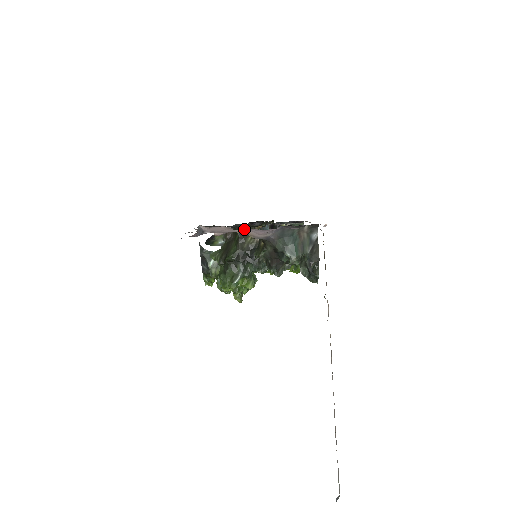
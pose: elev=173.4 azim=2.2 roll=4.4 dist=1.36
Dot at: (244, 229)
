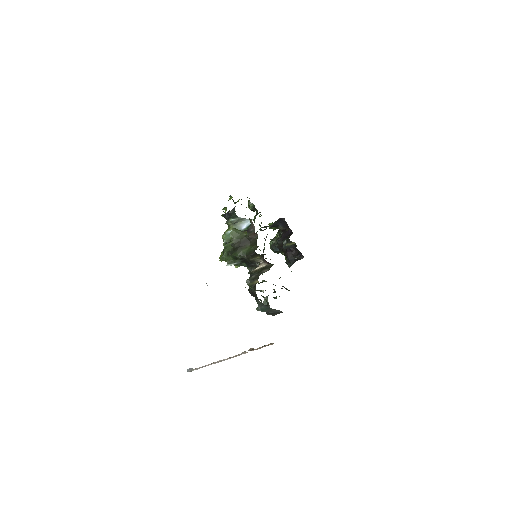
Dot at: occluded
